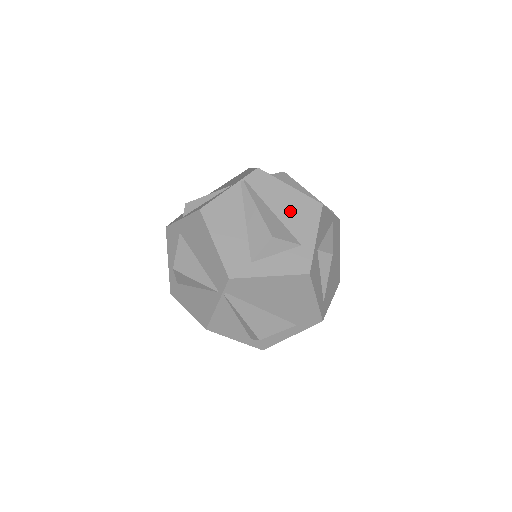
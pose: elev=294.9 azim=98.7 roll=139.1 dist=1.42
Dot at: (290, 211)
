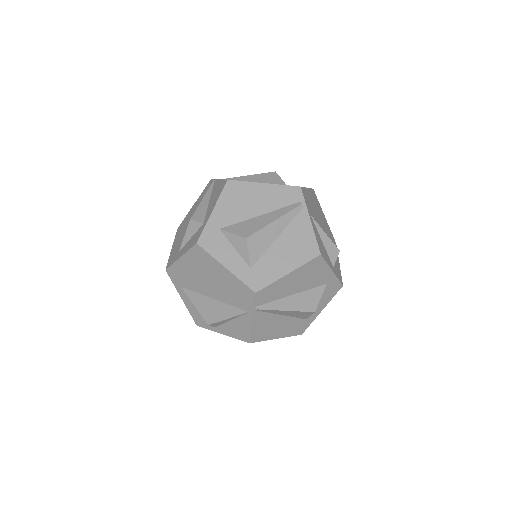
Dot at: (303, 282)
